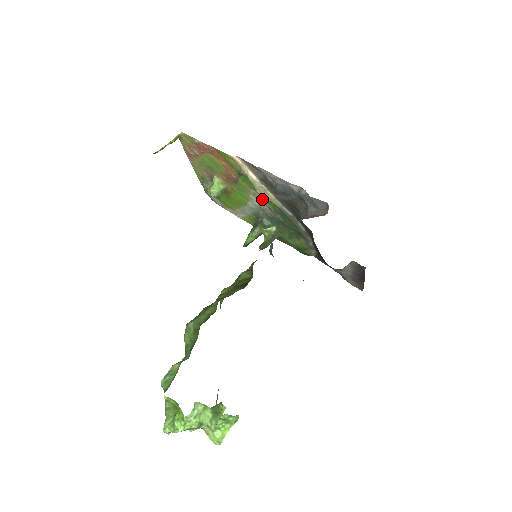
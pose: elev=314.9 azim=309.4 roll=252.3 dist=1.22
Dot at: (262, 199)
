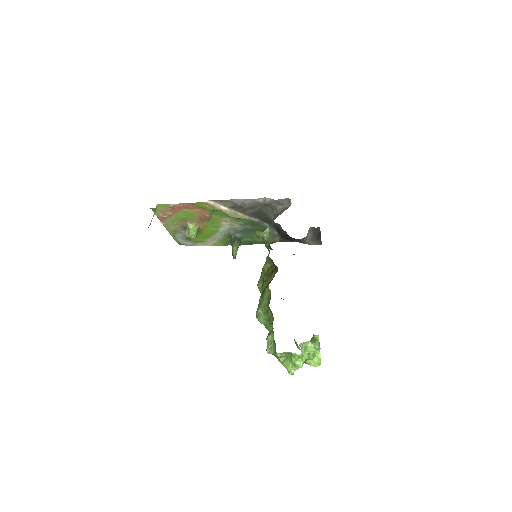
Dot at: (233, 221)
